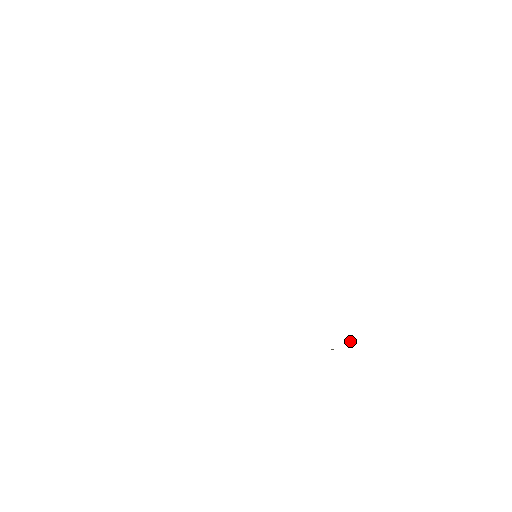
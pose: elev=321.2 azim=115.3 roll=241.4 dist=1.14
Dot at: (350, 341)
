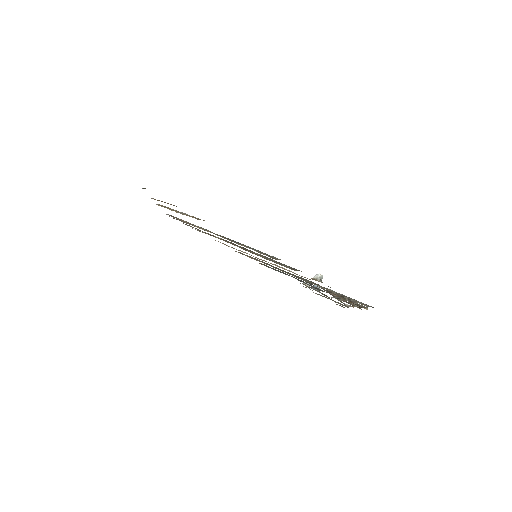
Dot at: (318, 287)
